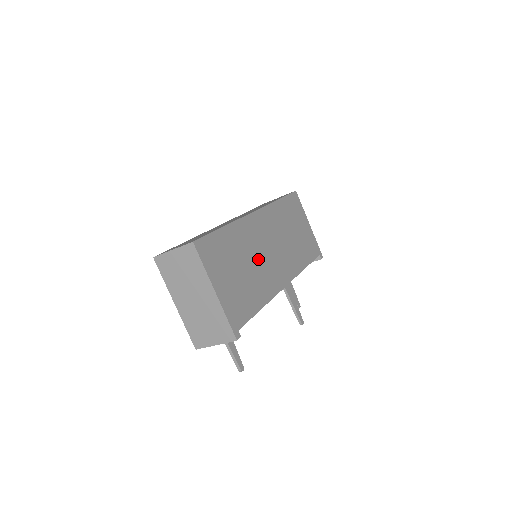
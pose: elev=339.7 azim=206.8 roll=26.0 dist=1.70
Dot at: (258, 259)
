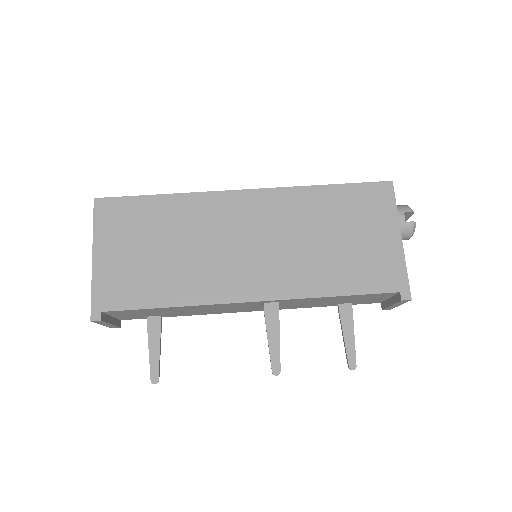
Dot at: (206, 248)
